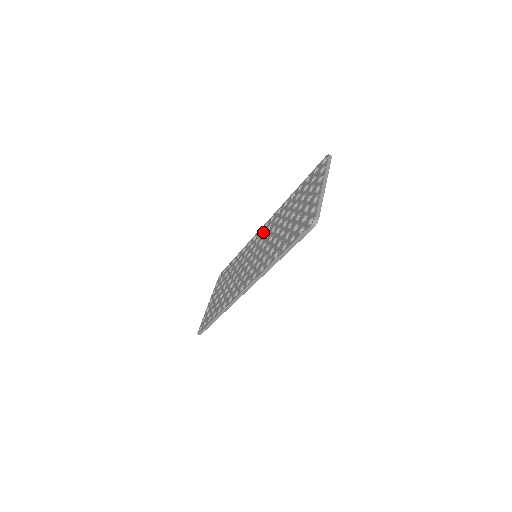
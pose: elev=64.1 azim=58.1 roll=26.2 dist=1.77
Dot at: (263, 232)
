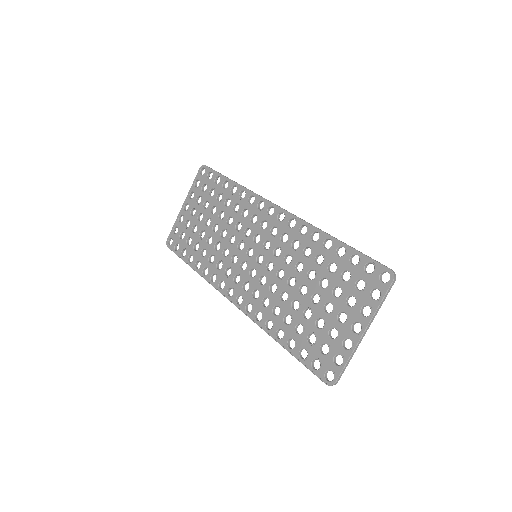
Dot at: (274, 226)
